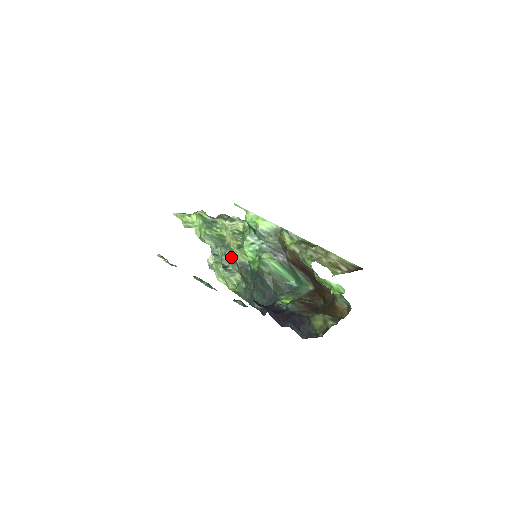
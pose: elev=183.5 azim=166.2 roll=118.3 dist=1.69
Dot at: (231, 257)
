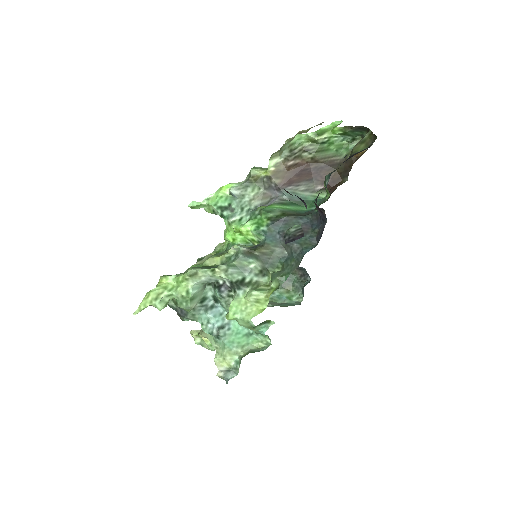
Dot at: (236, 259)
